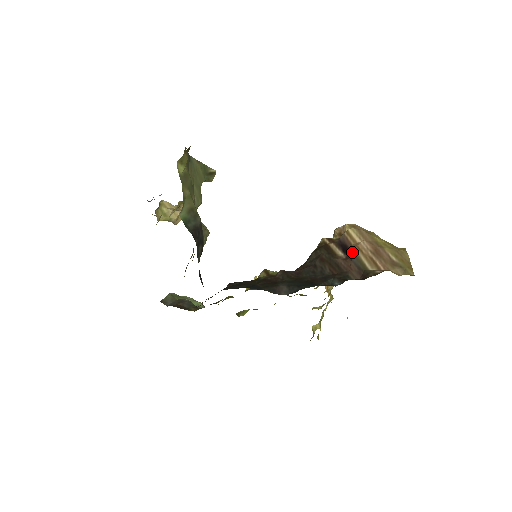
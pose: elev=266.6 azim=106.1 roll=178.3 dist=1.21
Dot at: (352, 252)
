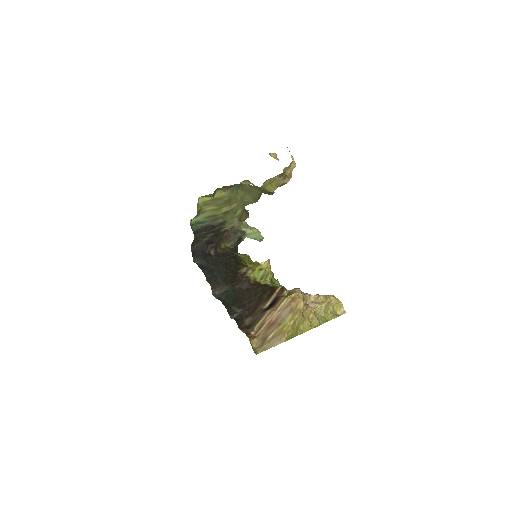
Dot at: (267, 310)
